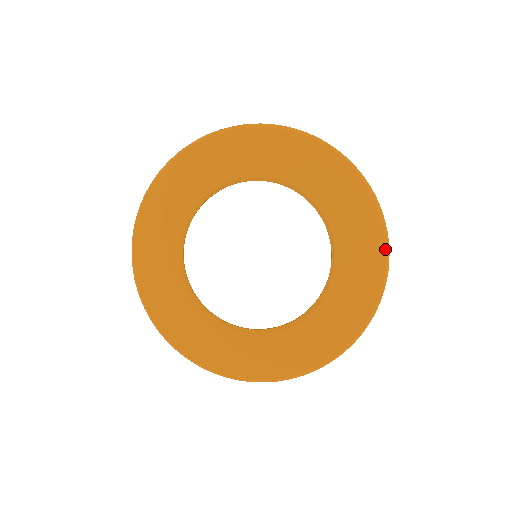
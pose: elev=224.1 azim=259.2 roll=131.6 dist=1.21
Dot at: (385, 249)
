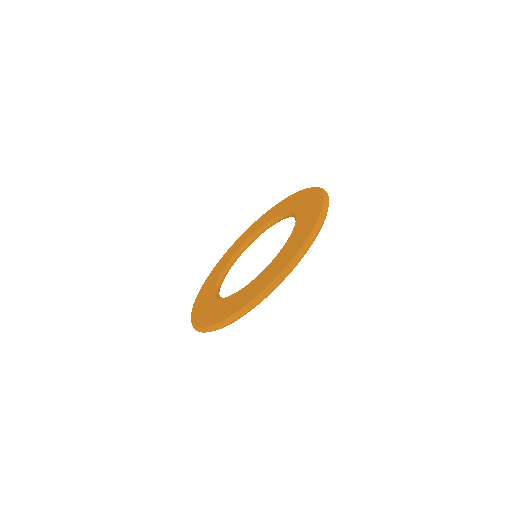
Dot at: (323, 202)
